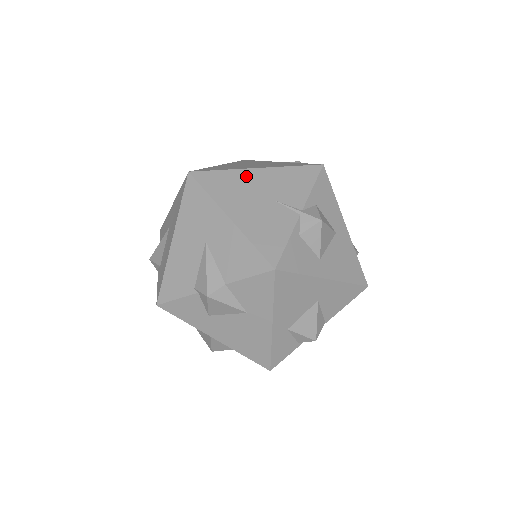
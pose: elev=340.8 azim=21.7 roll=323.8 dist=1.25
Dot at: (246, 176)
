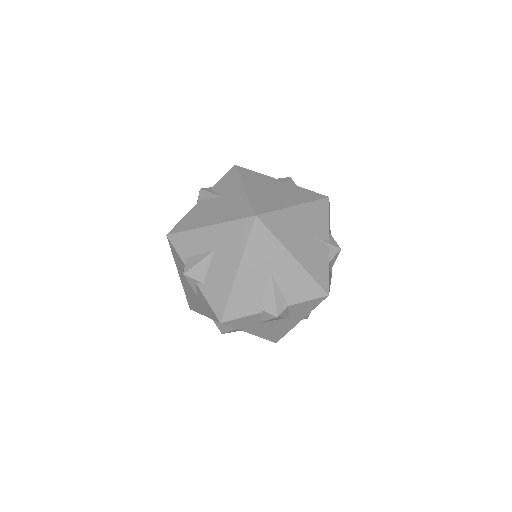
Dot at: (292, 215)
